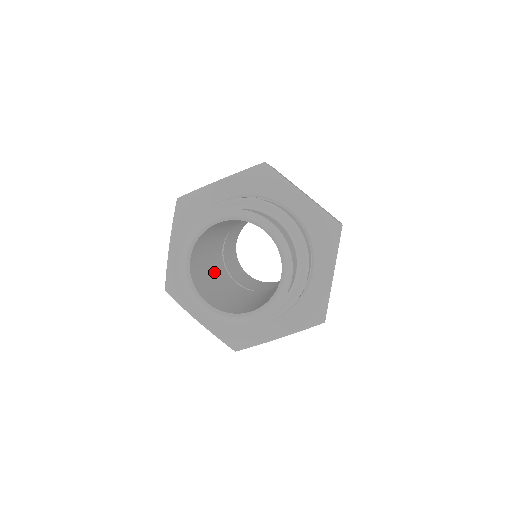
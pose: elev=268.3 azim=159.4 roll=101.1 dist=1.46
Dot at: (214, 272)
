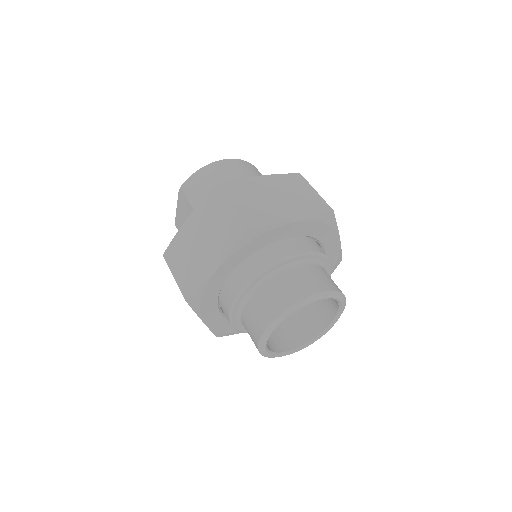
Dot at: occluded
